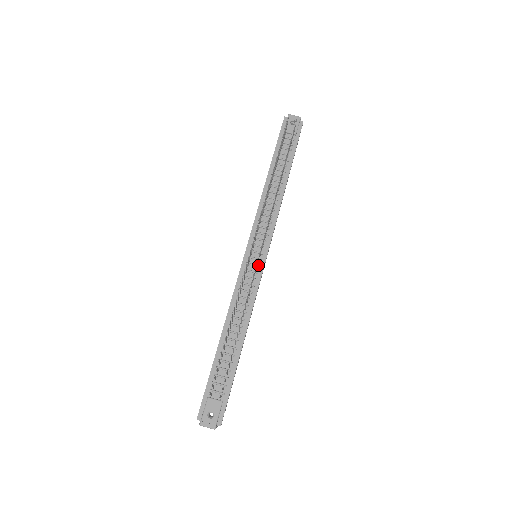
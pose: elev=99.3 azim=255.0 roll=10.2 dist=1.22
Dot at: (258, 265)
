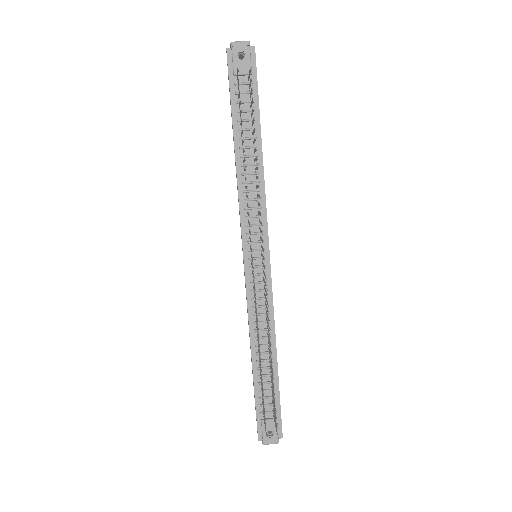
Dot at: occluded
